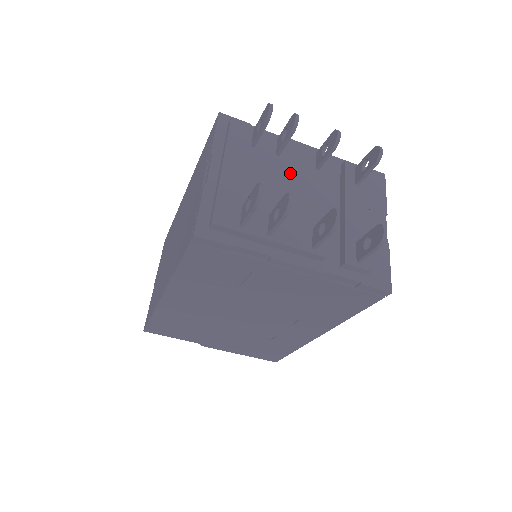
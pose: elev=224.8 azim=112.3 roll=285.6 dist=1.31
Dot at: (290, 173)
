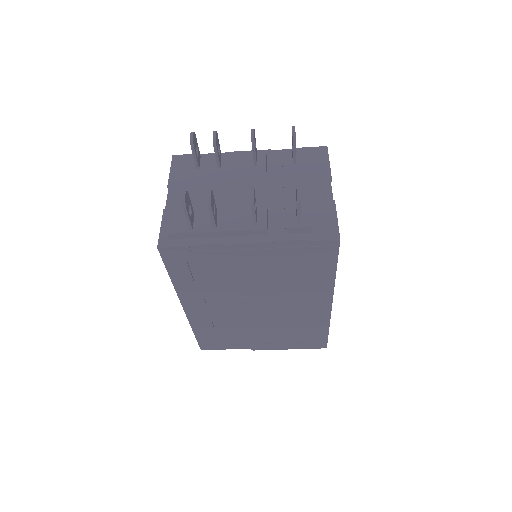
Dot at: (231, 177)
